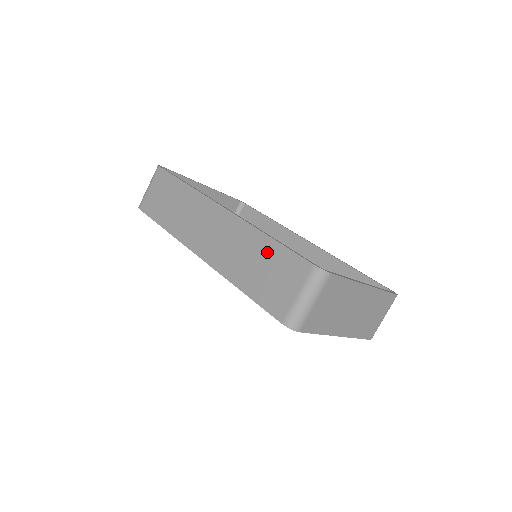
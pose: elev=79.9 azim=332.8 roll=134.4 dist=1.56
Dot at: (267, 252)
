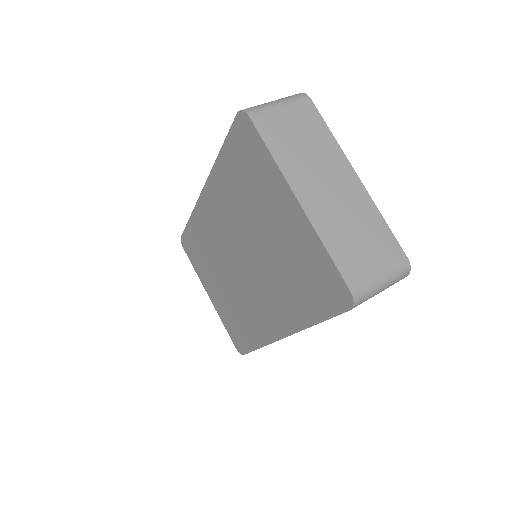
Dot at: occluded
